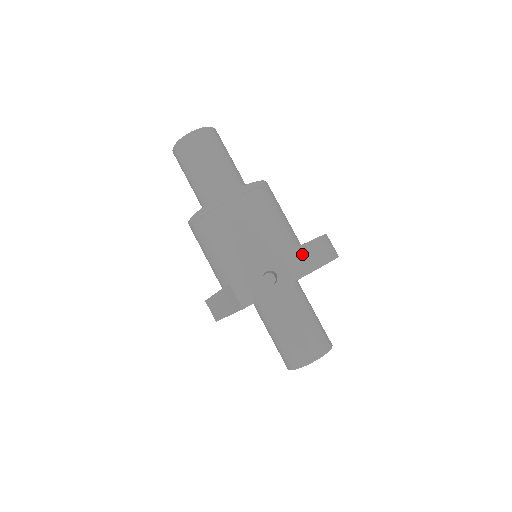
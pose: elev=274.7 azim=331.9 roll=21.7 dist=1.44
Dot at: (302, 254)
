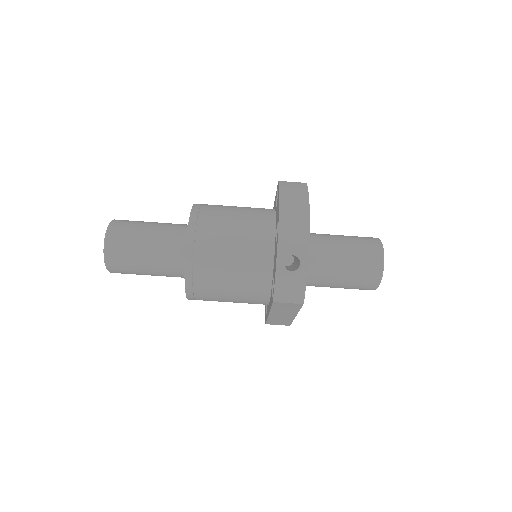
Dot at: (288, 219)
